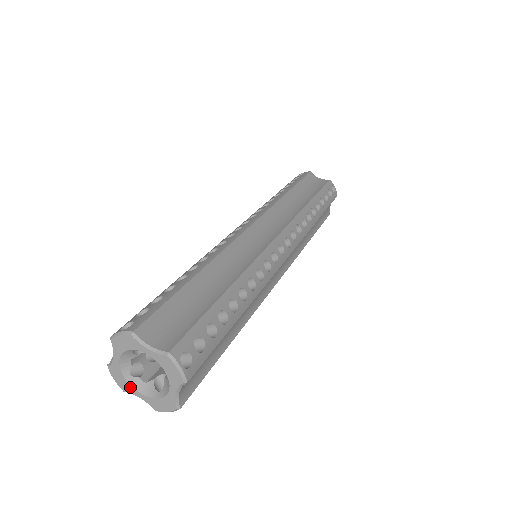
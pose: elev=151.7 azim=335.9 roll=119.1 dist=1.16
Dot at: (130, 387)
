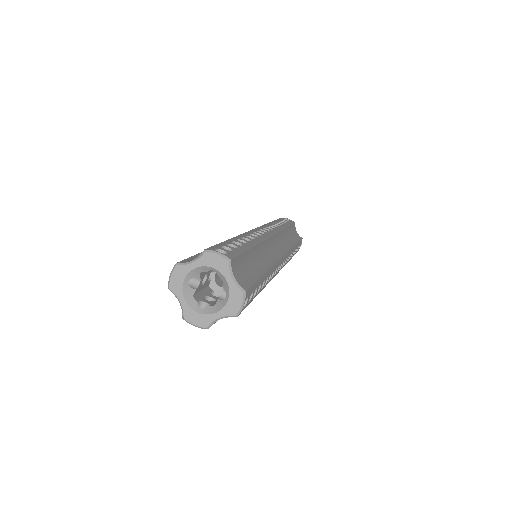
Dot at: (207, 317)
